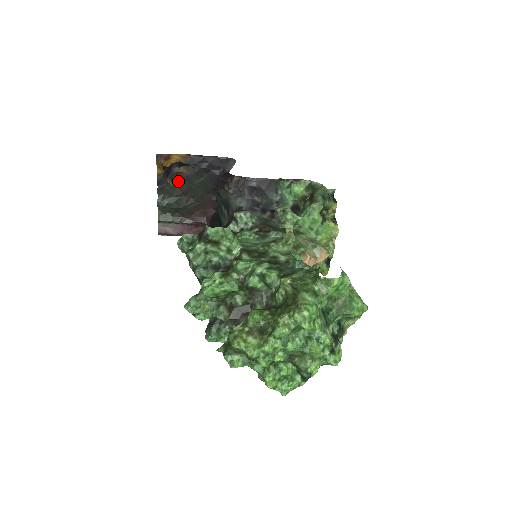
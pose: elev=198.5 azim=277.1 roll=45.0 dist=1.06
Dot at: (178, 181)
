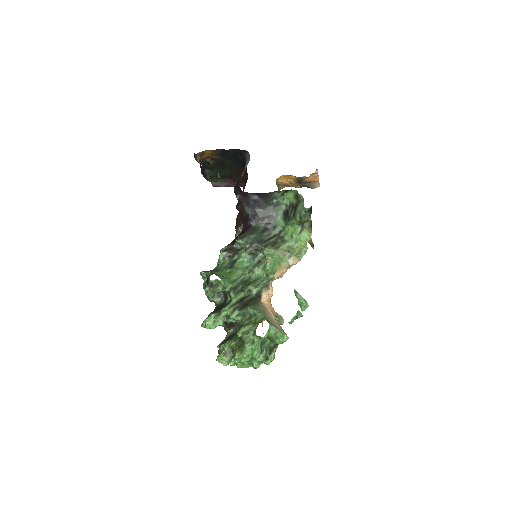
Dot at: (215, 163)
